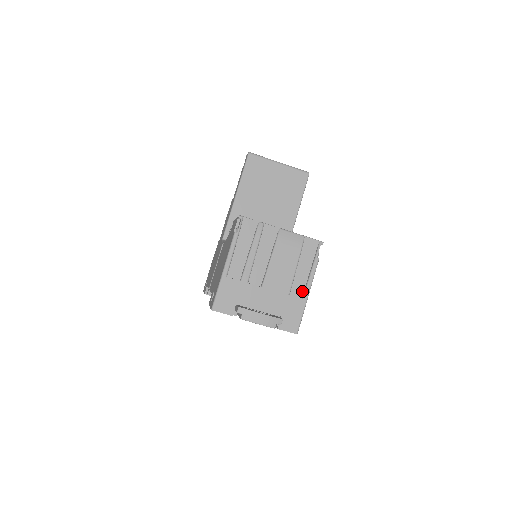
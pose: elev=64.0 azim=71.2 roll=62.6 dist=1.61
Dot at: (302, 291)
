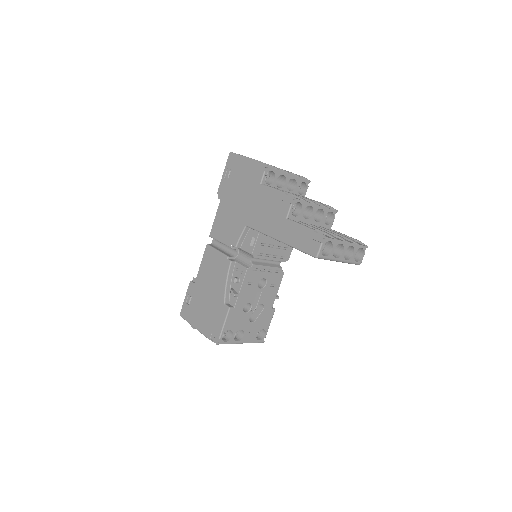
Dot at: occluded
